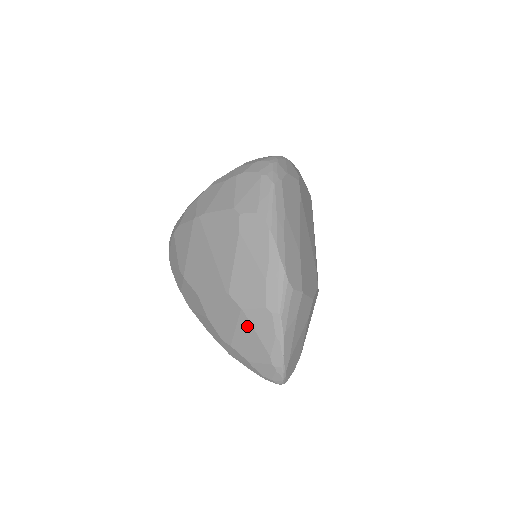
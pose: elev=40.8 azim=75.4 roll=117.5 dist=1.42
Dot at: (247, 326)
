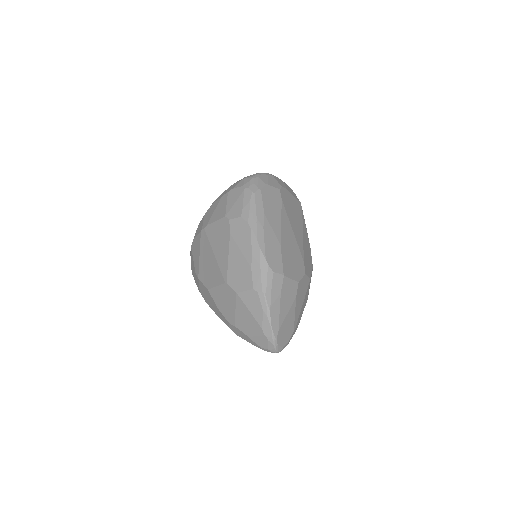
Dot at: (242, 306)
